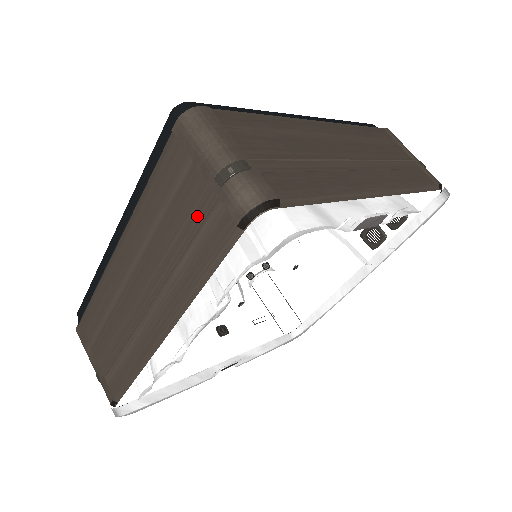
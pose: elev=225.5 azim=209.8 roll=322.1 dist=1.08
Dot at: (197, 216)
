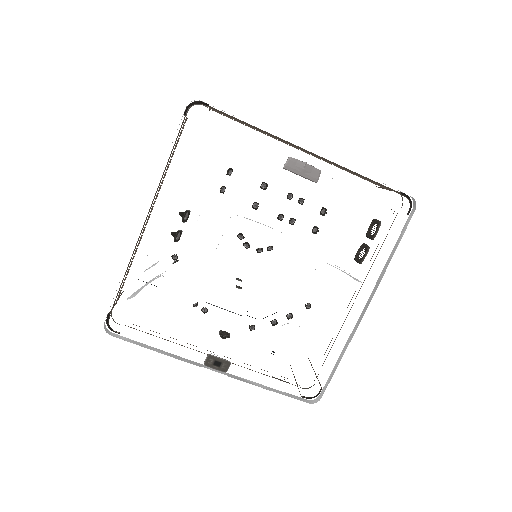
Dot at: occluded
